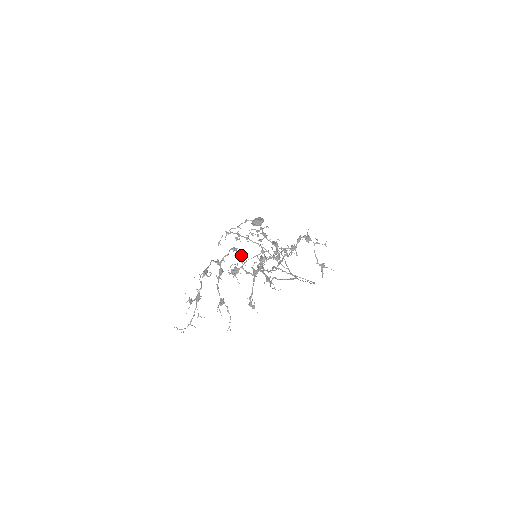
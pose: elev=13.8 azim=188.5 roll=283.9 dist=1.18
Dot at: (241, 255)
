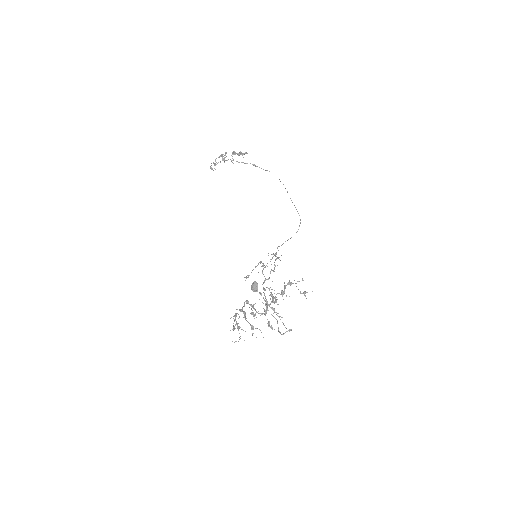
Dot at: (253, 307)
